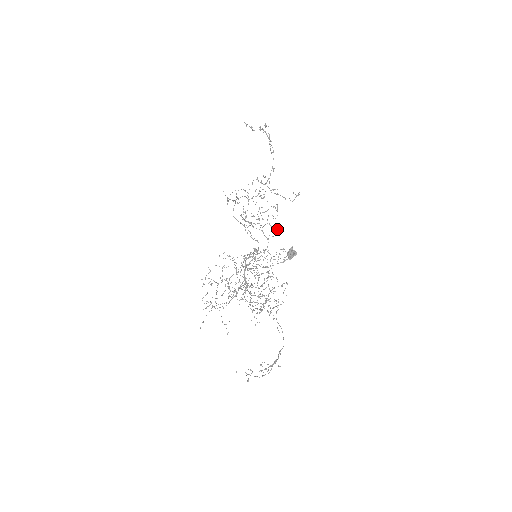
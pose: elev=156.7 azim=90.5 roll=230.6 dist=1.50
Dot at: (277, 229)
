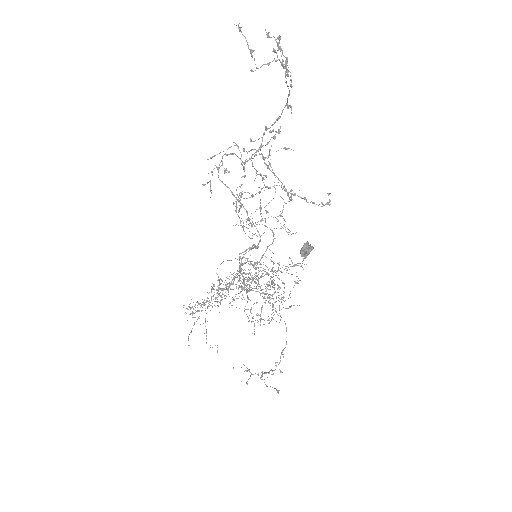
Dot at: (289, 230)
